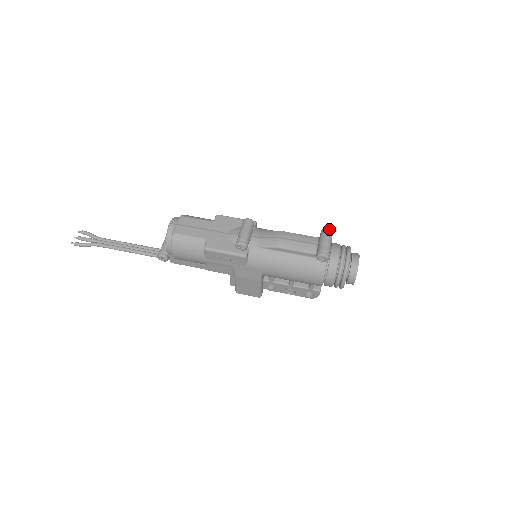
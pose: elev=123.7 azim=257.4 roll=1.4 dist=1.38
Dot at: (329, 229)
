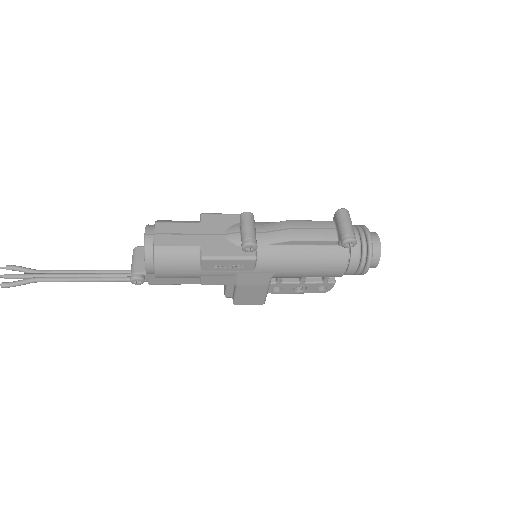
Dot at: (345, 209)
